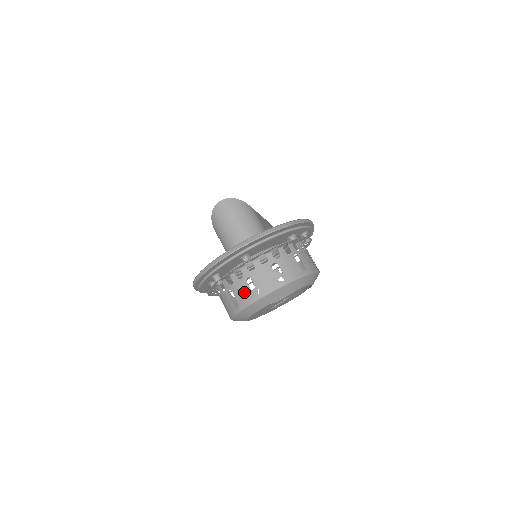
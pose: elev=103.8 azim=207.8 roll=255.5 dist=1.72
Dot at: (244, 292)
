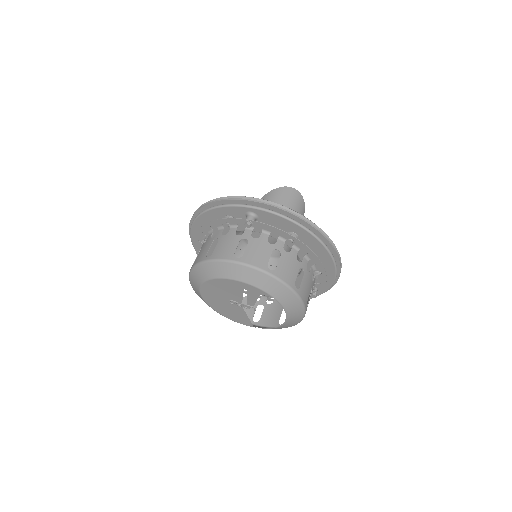
Dot at: (261, 254)
